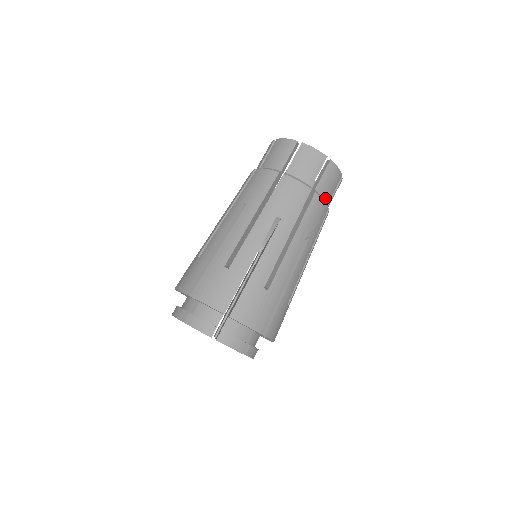
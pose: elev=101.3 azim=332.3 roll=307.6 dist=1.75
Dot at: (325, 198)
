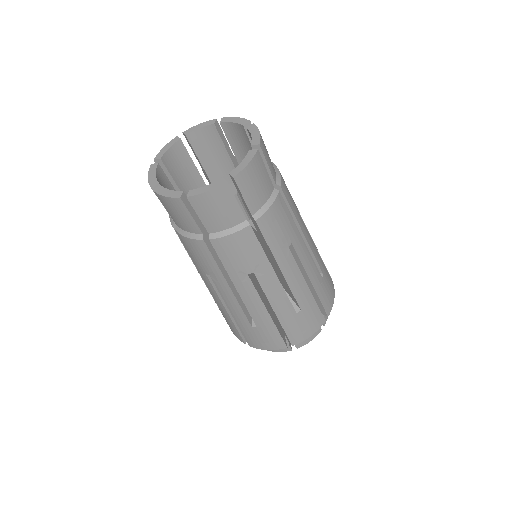
Dot at: (232, 225)
